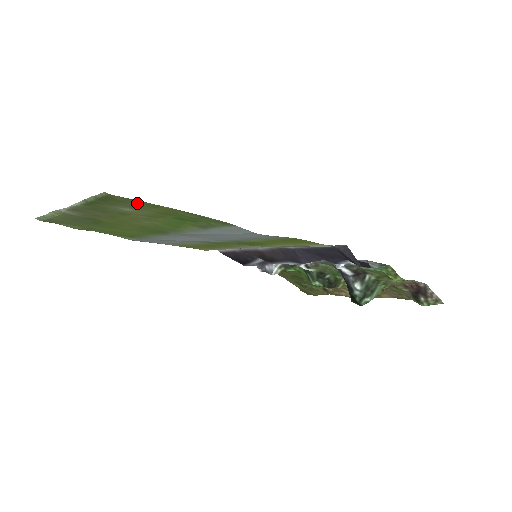
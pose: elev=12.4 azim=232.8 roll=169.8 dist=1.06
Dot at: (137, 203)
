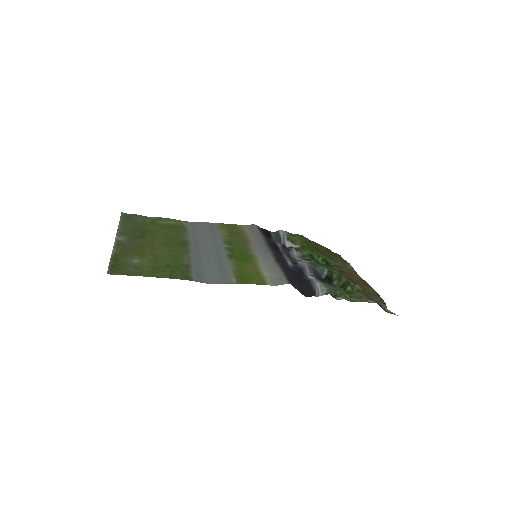
Dot at: (130, 272)
